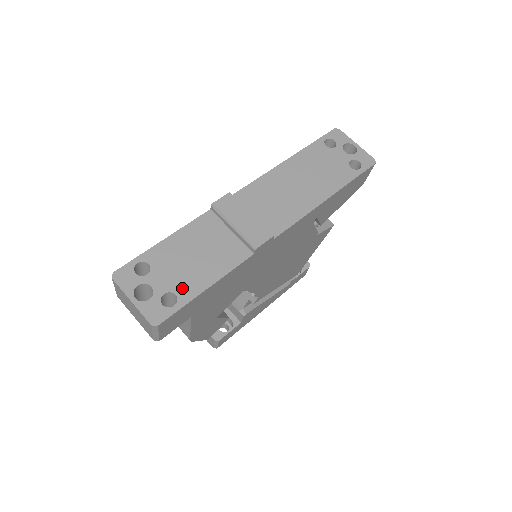
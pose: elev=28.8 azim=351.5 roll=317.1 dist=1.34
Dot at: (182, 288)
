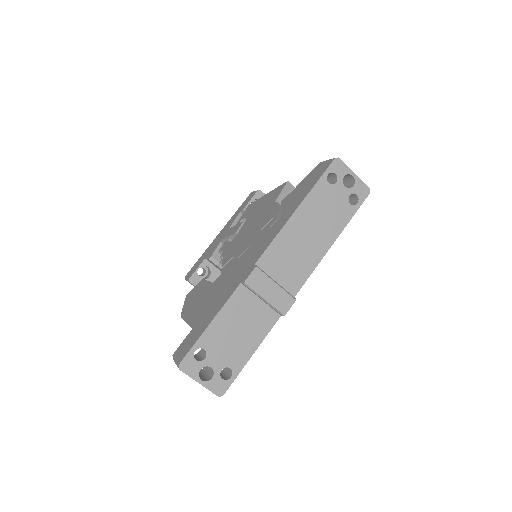
Dot at: (234, 361)
